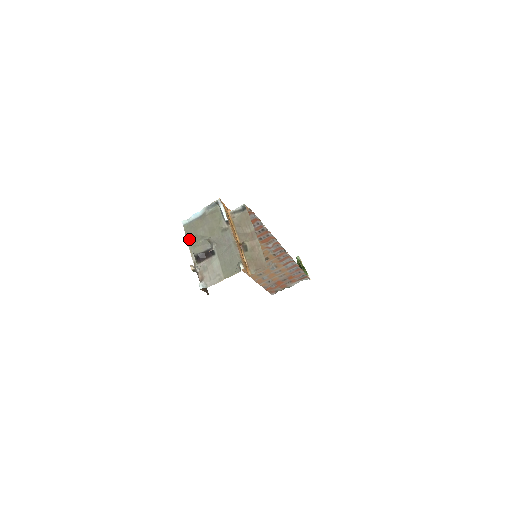
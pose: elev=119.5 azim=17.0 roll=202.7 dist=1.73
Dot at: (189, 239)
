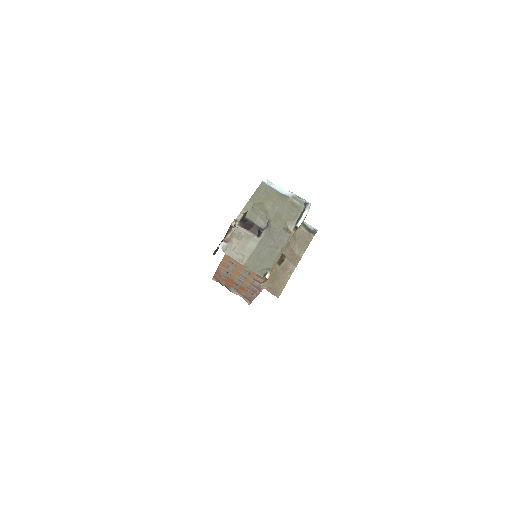
Dot at: (255, 198)
